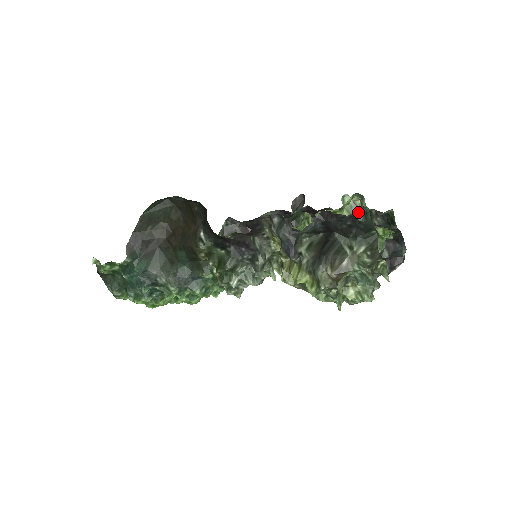
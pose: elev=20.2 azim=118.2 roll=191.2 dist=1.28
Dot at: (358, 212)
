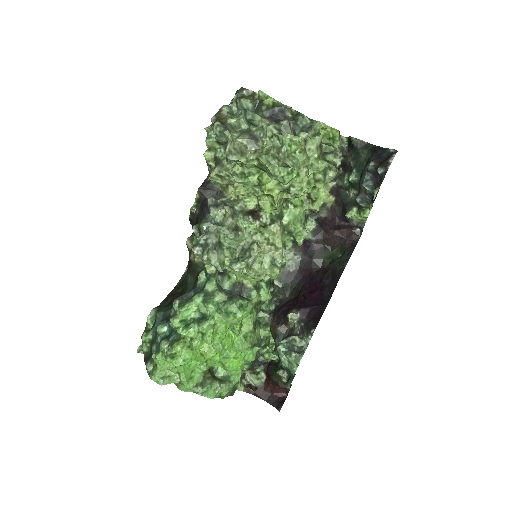
Dot at: occluded
